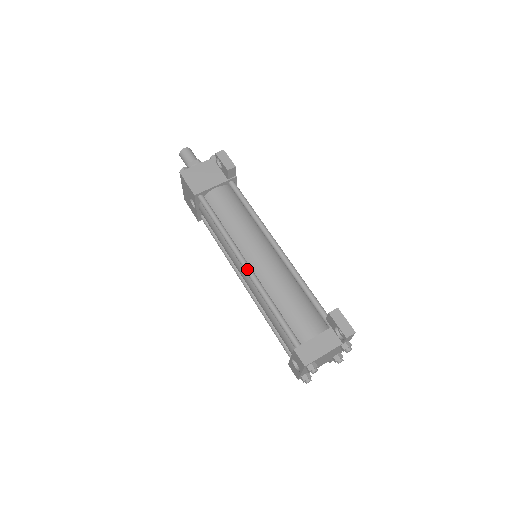
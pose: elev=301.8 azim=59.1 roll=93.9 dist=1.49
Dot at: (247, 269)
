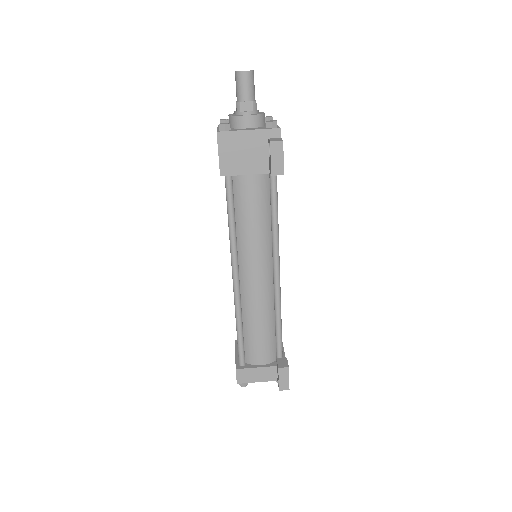
Dot at: (235, 285)
